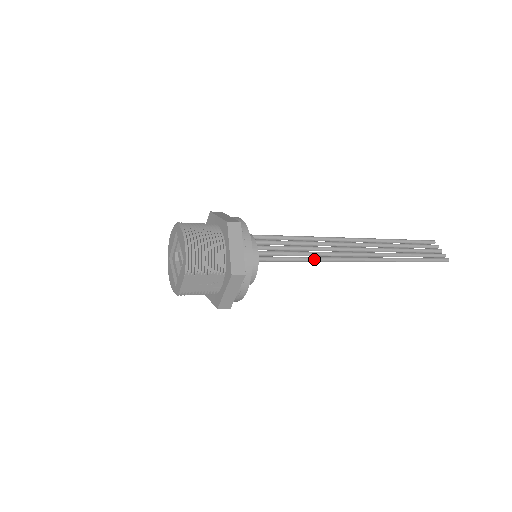
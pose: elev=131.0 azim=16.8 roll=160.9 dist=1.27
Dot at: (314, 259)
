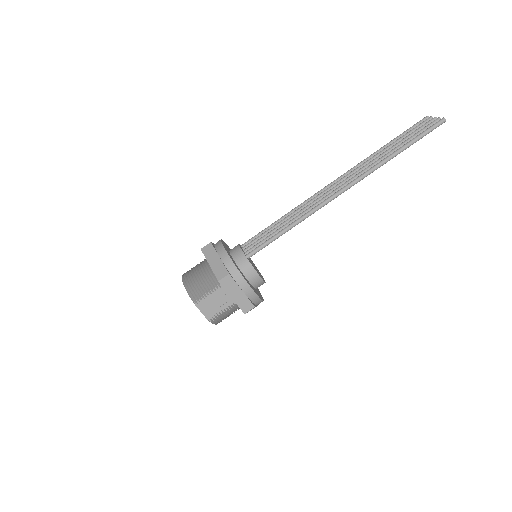
Dot at: (294, 223)
